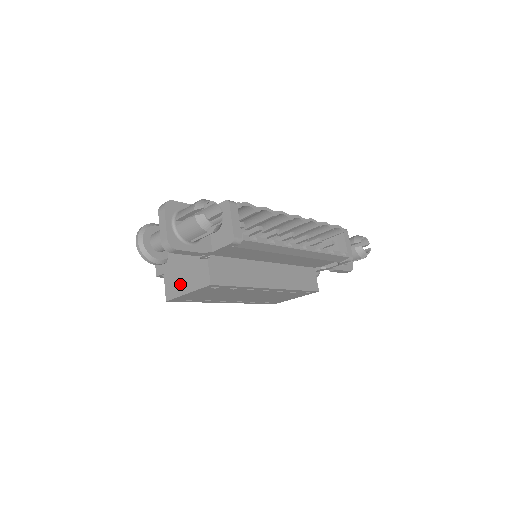
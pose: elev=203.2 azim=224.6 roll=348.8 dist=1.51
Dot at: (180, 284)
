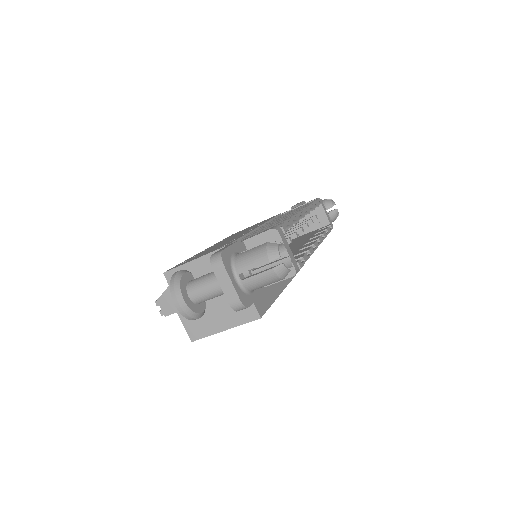
Dot at: (210, 322)
